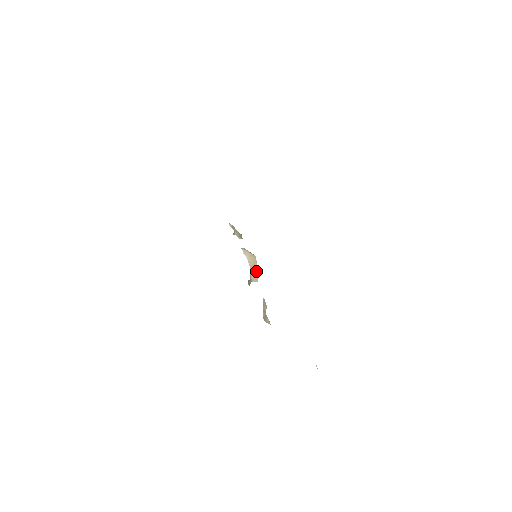
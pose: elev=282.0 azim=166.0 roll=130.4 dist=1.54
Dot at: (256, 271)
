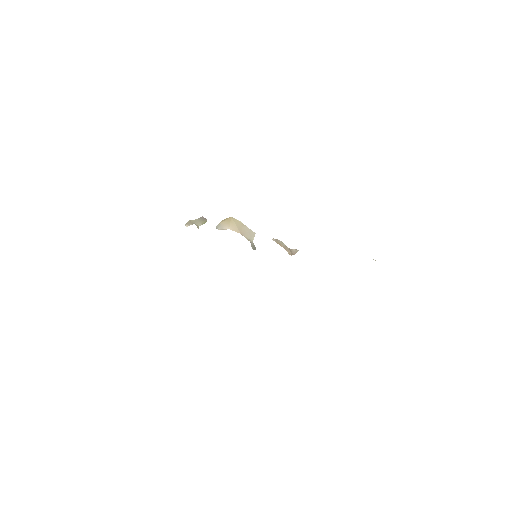
Dot at: (245, 228)
